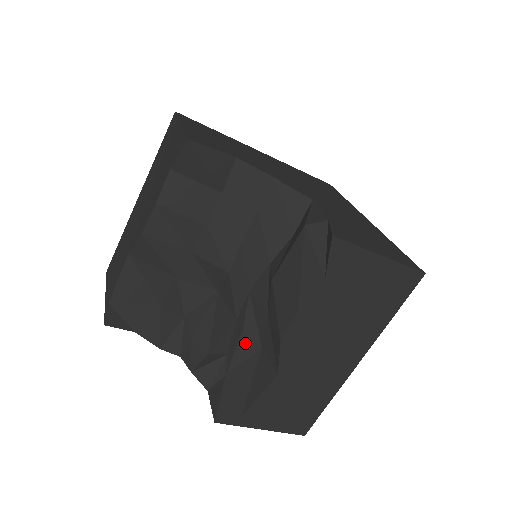
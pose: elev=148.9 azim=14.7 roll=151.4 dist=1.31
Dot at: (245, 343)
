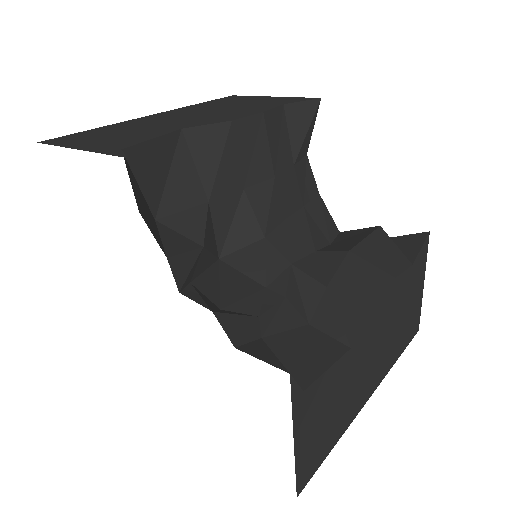
Dot at: (289, 310)
